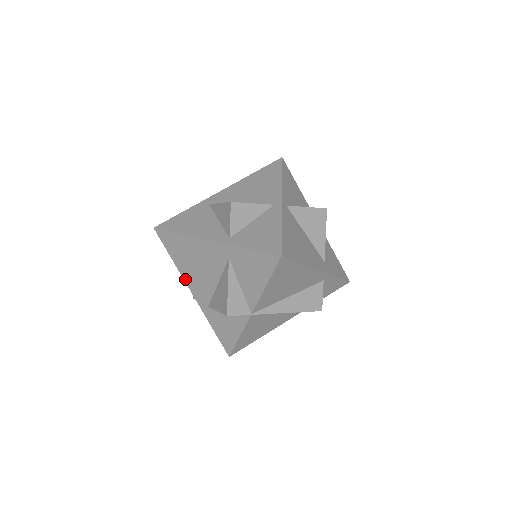
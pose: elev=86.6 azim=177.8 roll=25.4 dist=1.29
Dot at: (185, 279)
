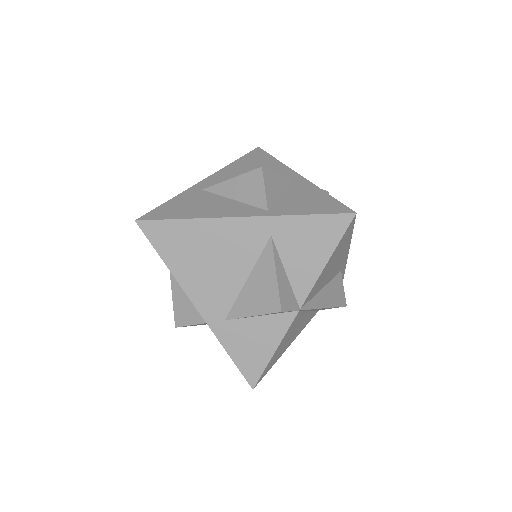
Dot at: (186, 288)
